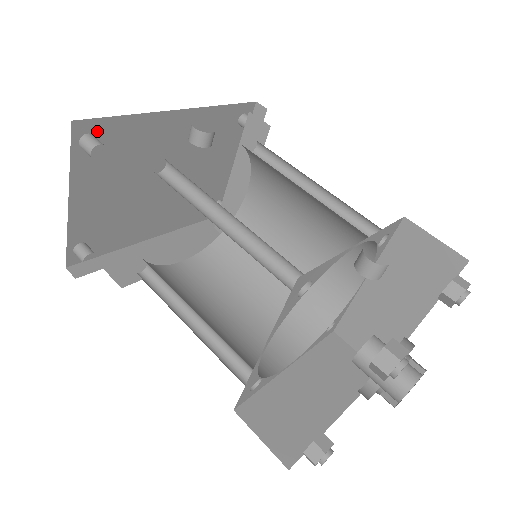
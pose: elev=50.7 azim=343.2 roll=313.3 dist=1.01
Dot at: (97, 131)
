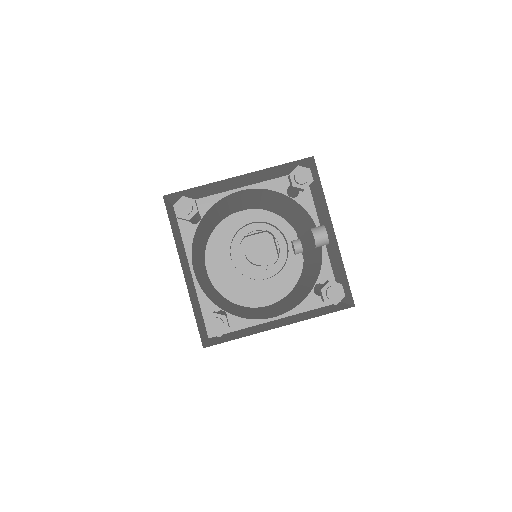
Dot at: occluded
